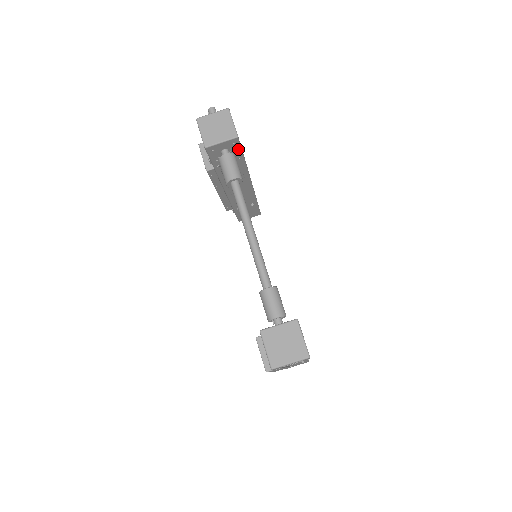
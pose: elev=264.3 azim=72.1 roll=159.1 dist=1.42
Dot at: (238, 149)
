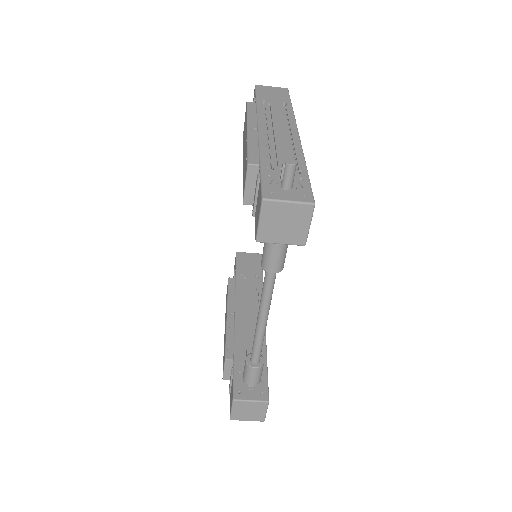
Dot at: occluded
